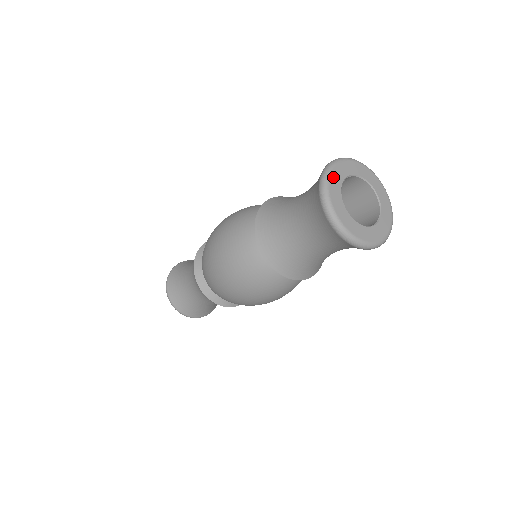
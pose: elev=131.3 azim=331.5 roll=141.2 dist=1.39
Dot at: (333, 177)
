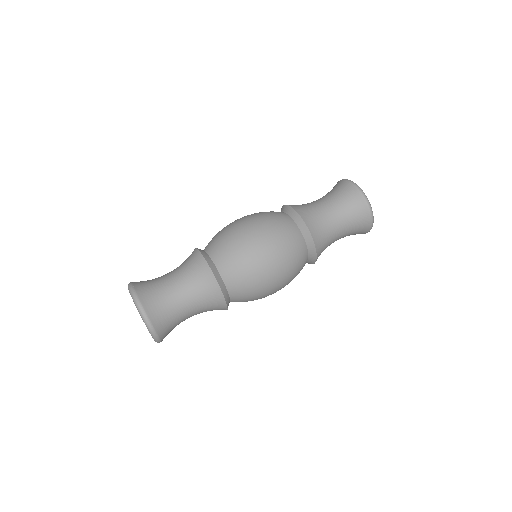
Dot at: occluded
